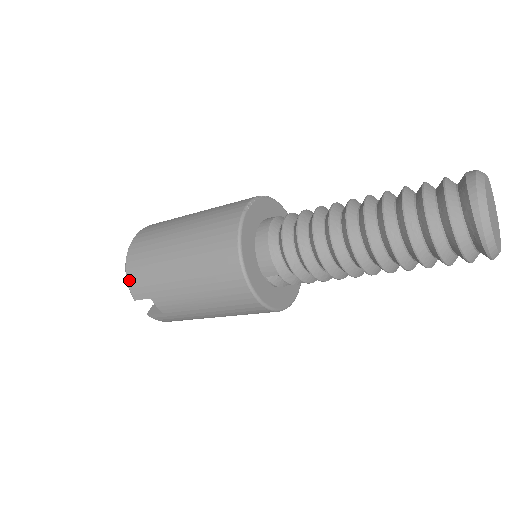
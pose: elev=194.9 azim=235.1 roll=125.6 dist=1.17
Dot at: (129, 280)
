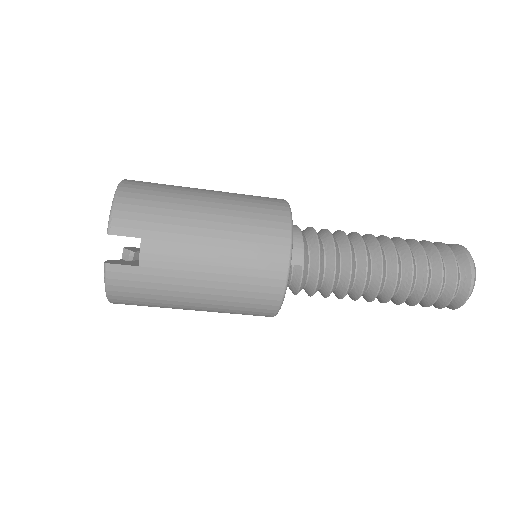
Dot at: (118, 208)
